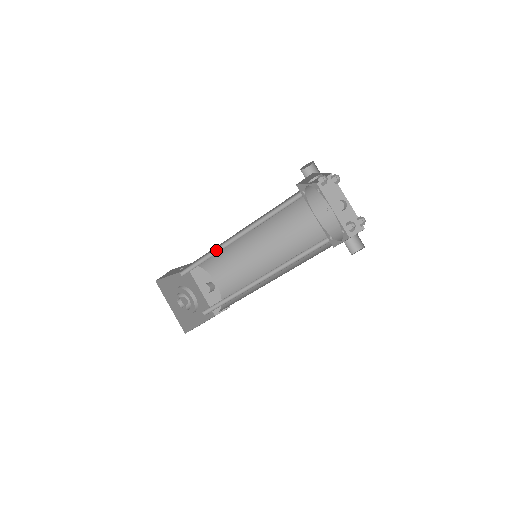
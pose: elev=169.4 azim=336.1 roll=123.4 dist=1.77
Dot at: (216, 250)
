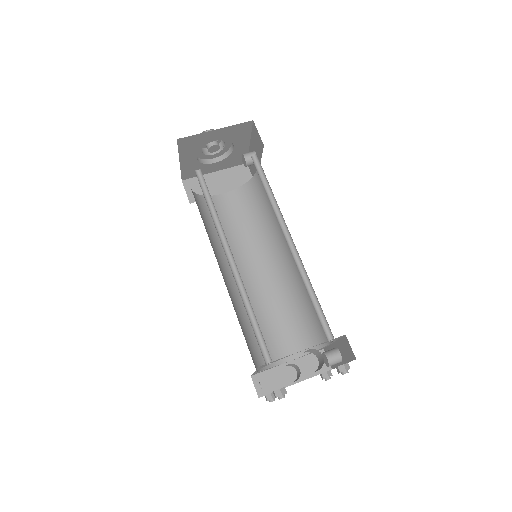
Dot at: occluded
